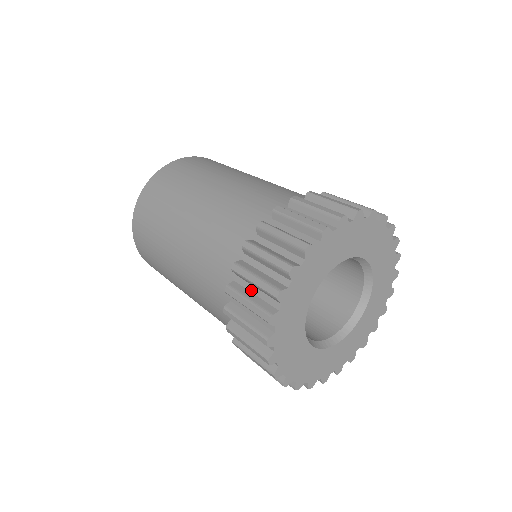
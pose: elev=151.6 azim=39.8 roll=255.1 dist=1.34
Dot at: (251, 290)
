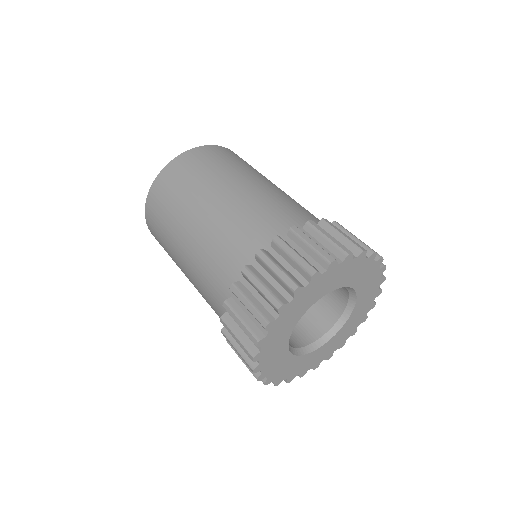
Dot at: (267, 278)
